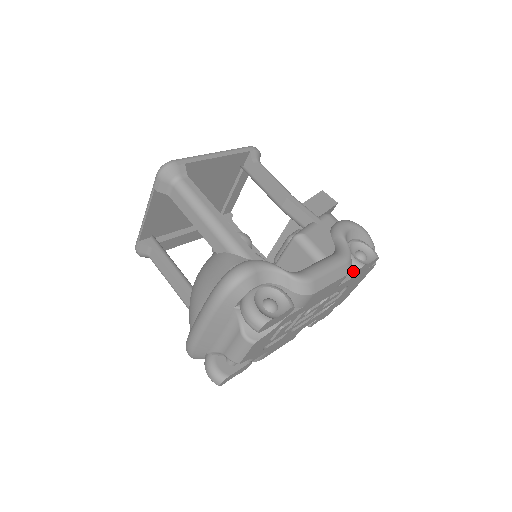
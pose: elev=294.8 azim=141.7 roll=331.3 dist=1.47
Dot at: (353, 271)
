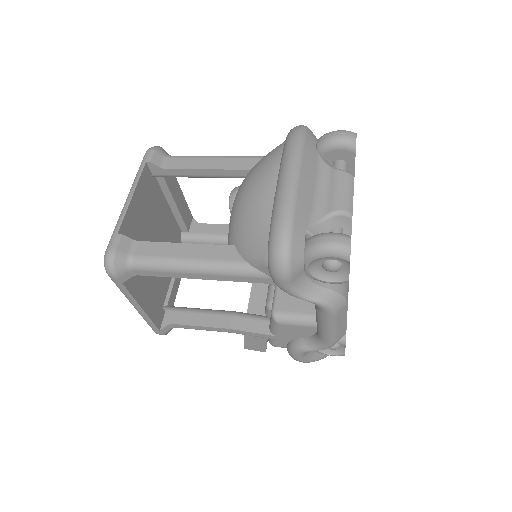
Dot at: occluded
